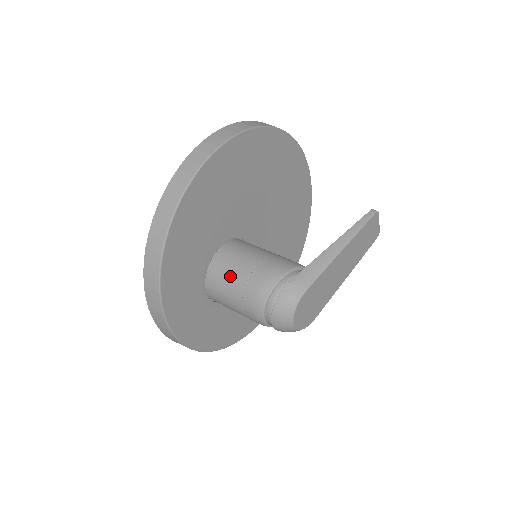
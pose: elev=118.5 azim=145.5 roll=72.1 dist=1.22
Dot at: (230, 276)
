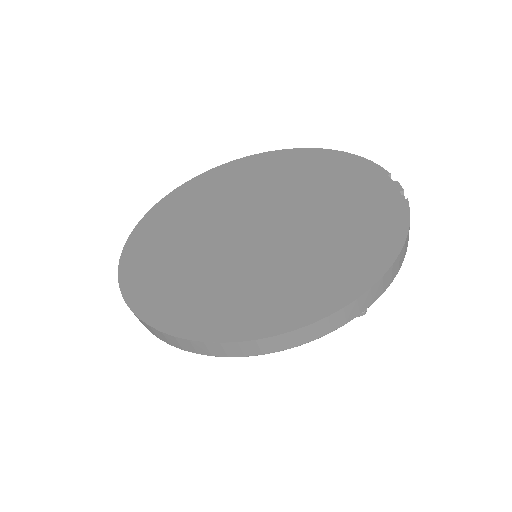
Dot at: occluded
